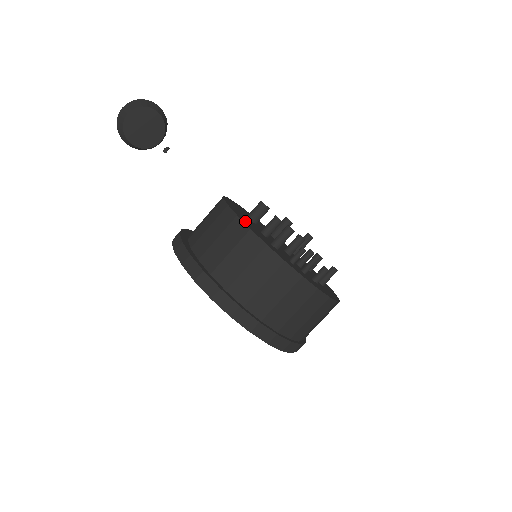
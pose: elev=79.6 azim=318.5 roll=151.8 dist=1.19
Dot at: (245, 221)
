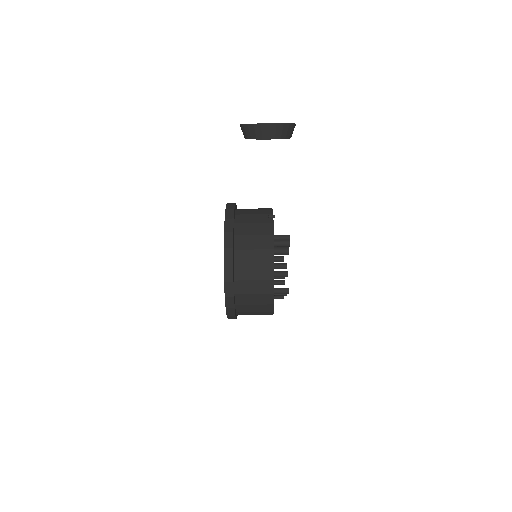
Dot at: occluded
